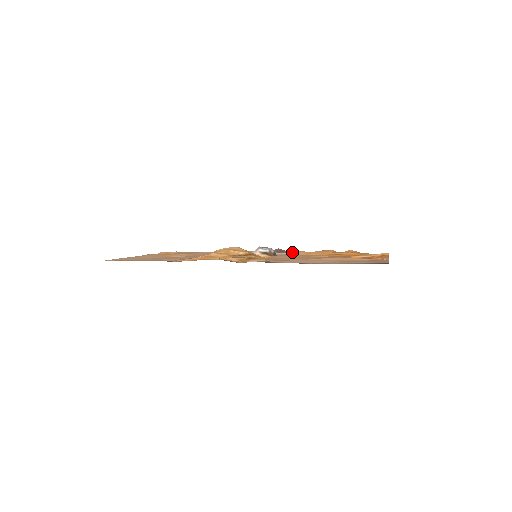
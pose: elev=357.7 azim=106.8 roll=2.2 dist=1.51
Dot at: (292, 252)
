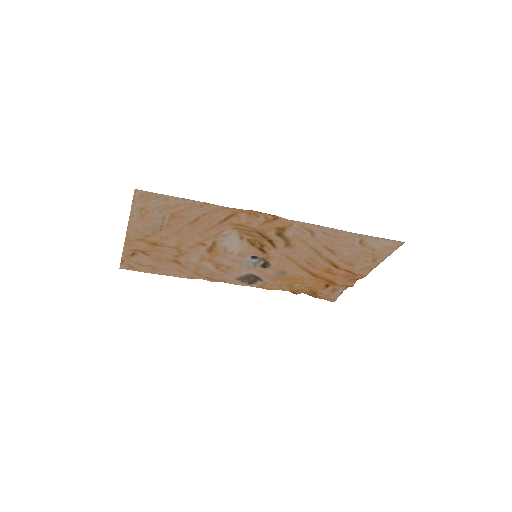
Dot at: (257, 284)
